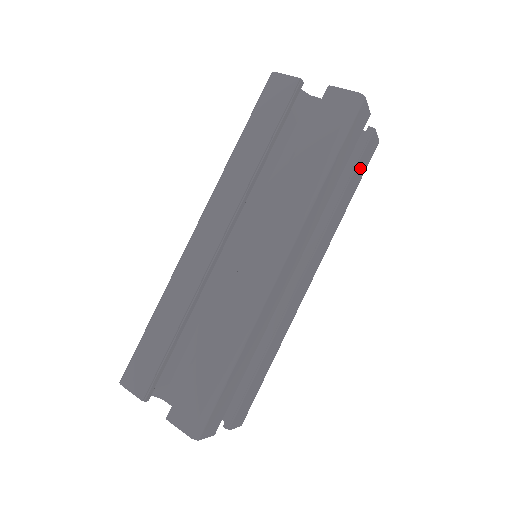
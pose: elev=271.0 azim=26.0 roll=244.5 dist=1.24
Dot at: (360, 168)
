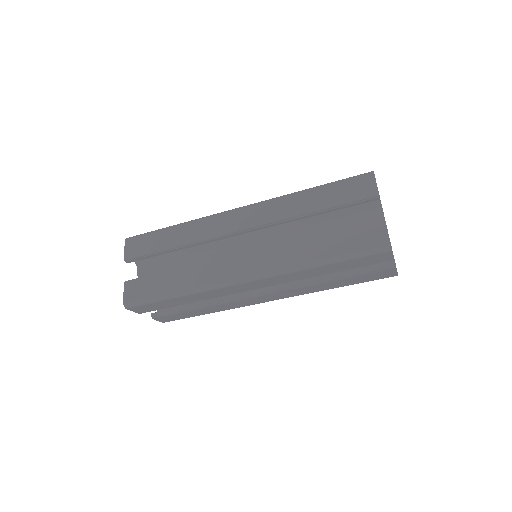
Dot at: occluded
